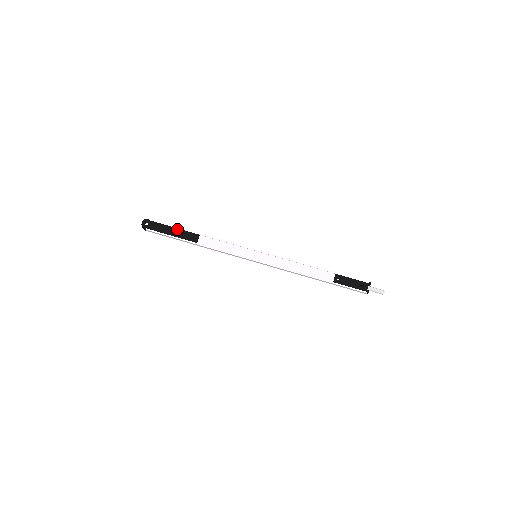
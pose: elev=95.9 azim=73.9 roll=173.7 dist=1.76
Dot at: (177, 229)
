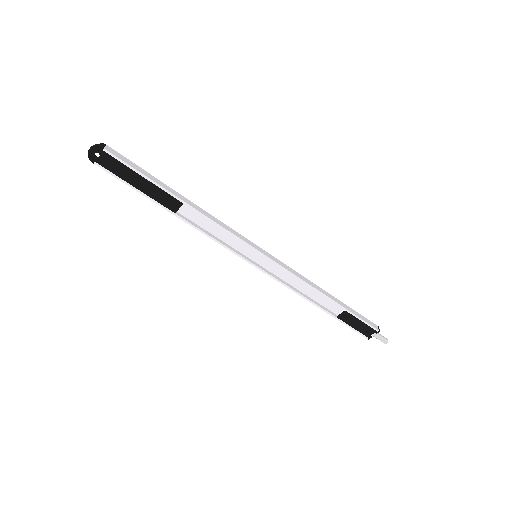
Dot at: (149, 182)
